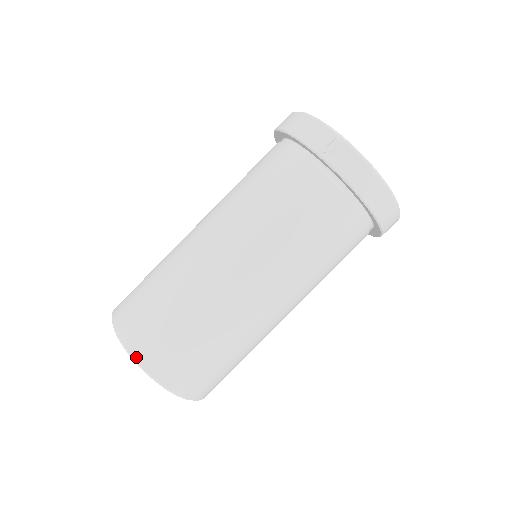
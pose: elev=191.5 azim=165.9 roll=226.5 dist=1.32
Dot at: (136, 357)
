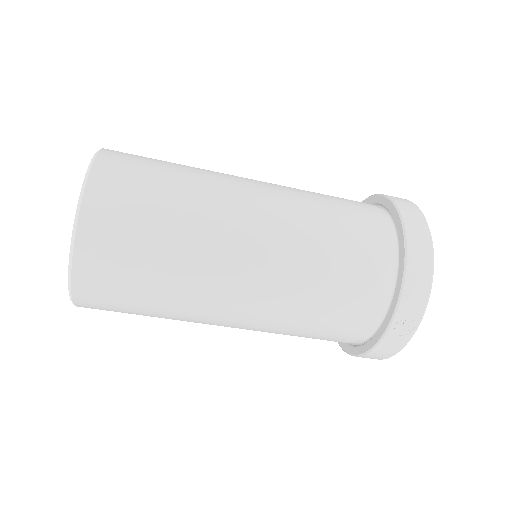
Dot at: (74, 278)
